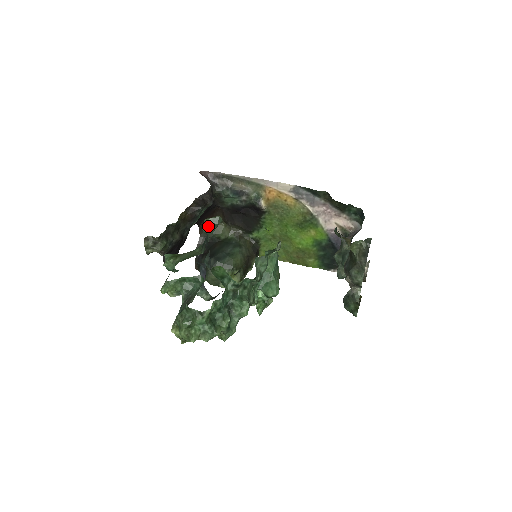
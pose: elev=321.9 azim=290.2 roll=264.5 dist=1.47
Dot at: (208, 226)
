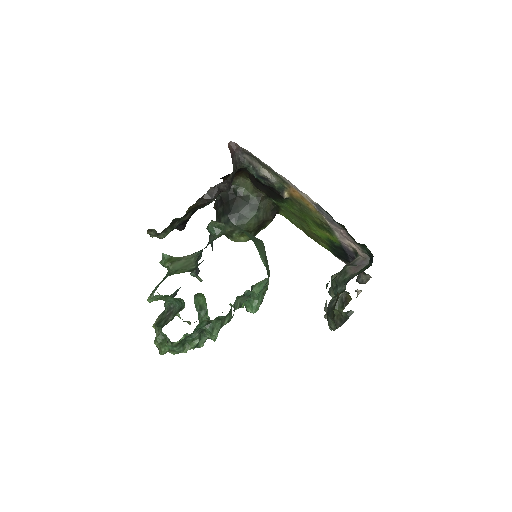
Dot at: (212, 230)
